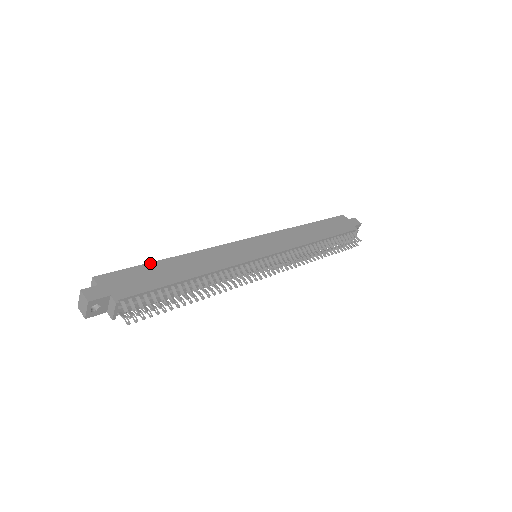
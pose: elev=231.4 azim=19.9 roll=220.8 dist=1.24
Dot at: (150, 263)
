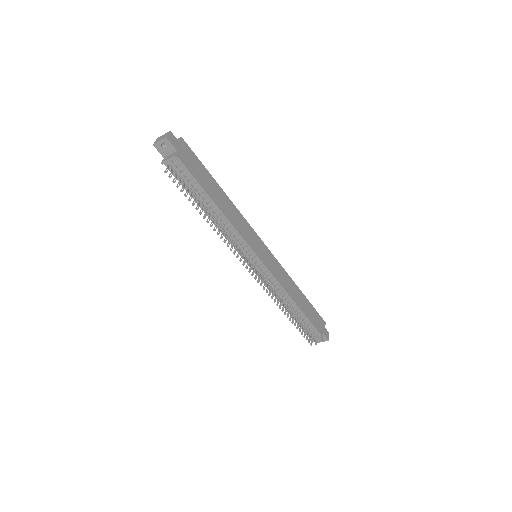
Dot at: (210, 174)
